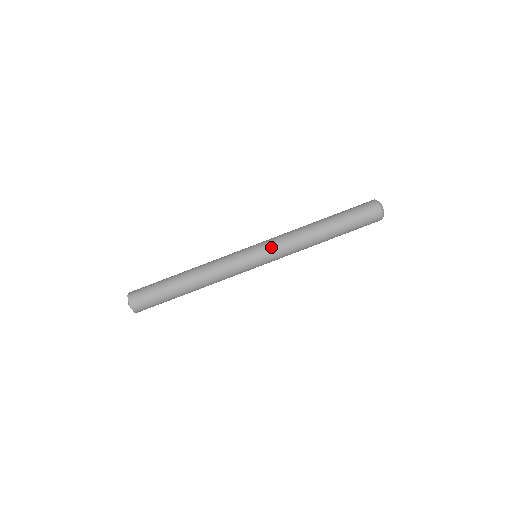
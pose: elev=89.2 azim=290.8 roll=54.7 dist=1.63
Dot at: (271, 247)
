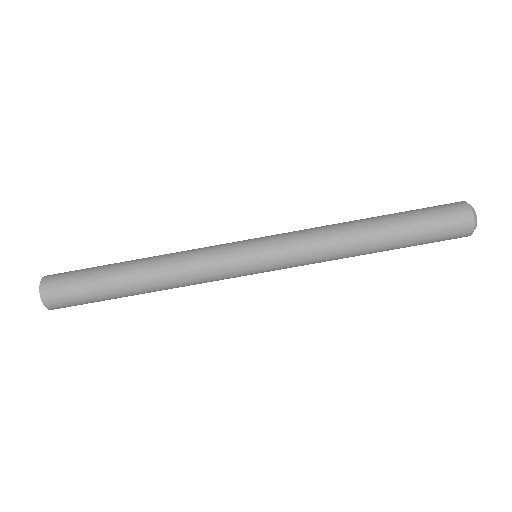
Dot at: (285, 258)
